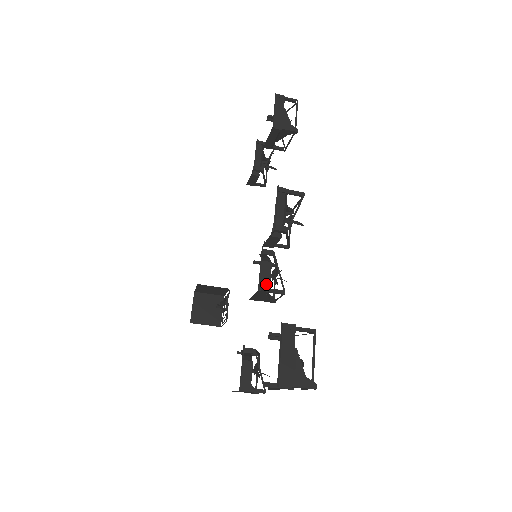
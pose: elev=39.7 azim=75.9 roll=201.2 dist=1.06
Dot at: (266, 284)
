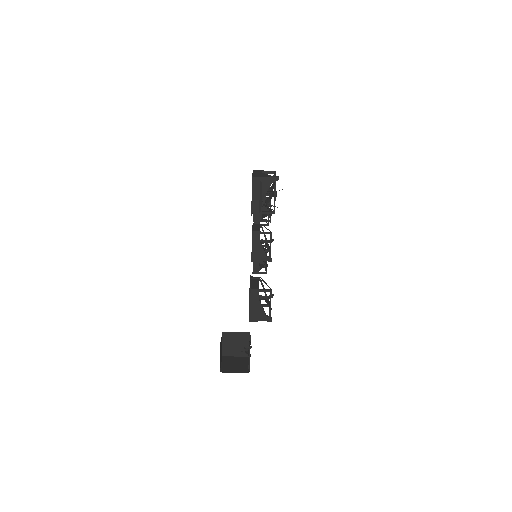
Dot at: (257, 230)
